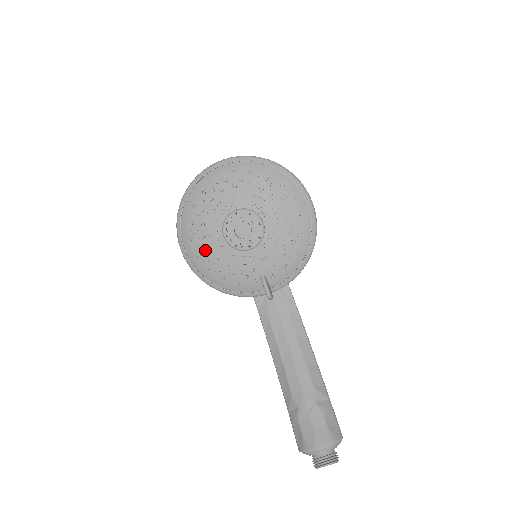
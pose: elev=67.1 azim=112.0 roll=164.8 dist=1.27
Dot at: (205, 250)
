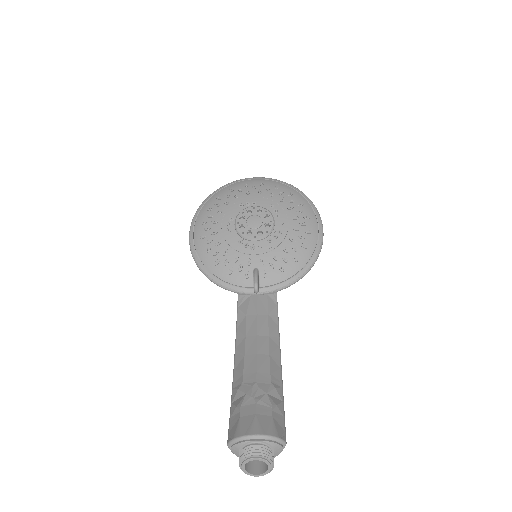
Dot at: (213, 232)
